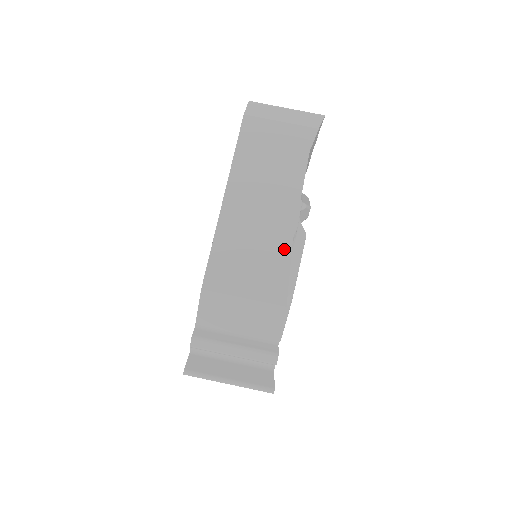
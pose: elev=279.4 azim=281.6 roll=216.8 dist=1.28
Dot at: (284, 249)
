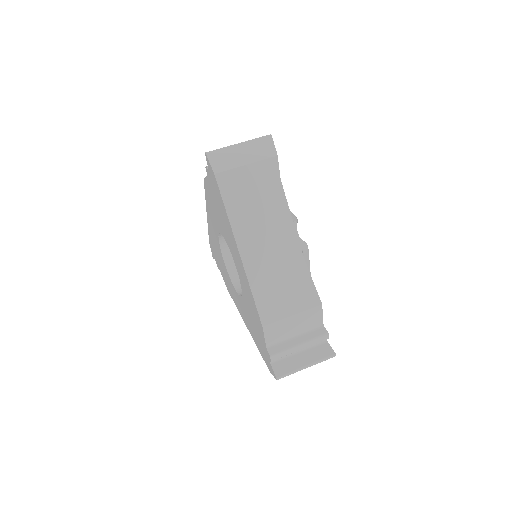
Dot at: (301, 266)
